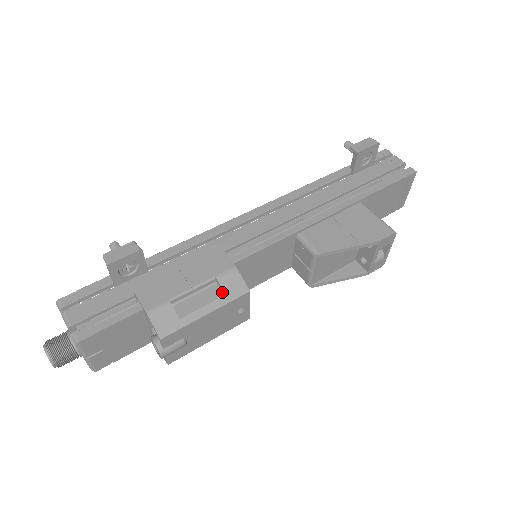
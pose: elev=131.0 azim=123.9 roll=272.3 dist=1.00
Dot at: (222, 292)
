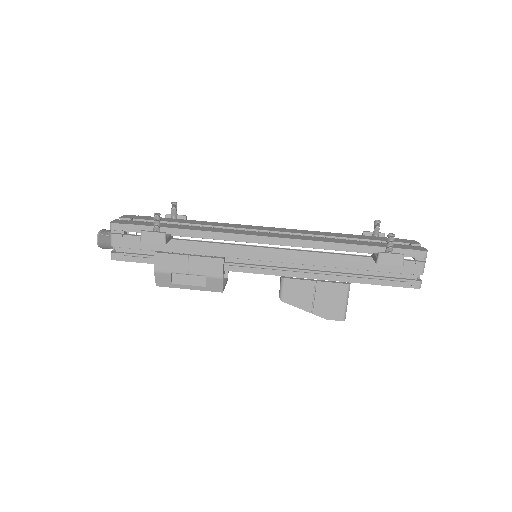
Dot at: (205, 284)
